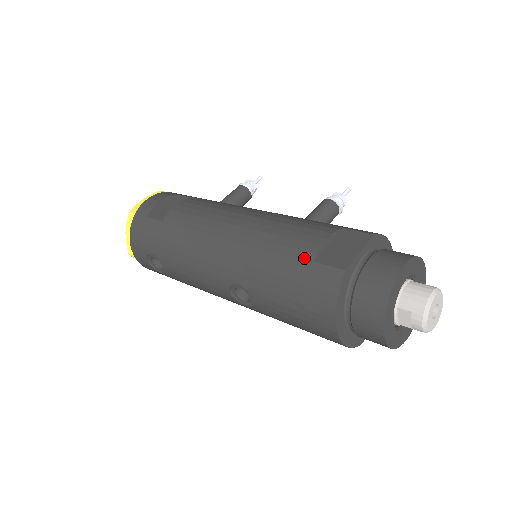
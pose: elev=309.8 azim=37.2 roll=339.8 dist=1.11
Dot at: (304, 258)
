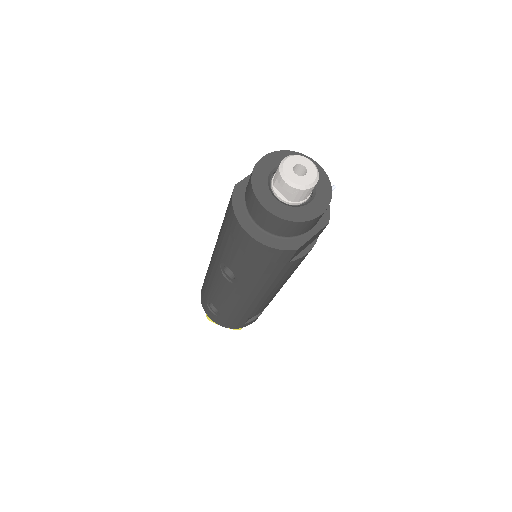
Dot at: occluded
